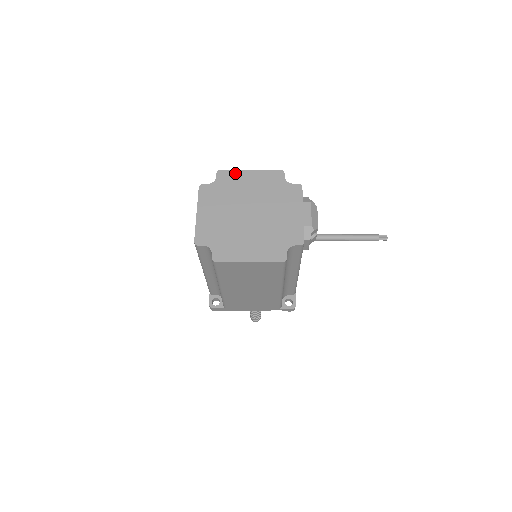
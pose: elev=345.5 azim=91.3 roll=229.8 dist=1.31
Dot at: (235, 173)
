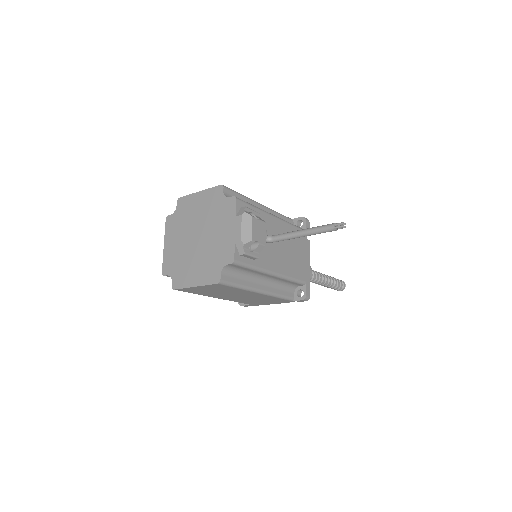
Dot at: (189, 198)
